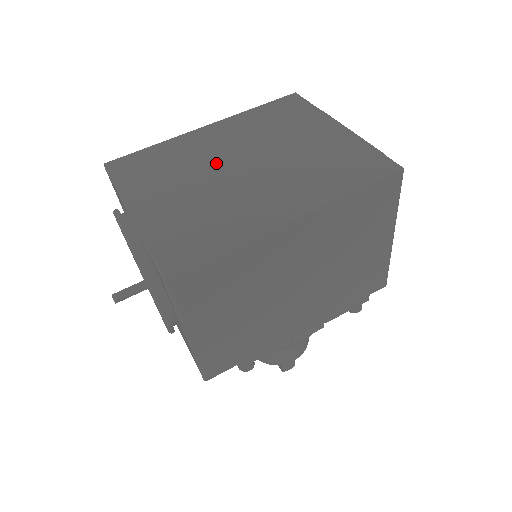
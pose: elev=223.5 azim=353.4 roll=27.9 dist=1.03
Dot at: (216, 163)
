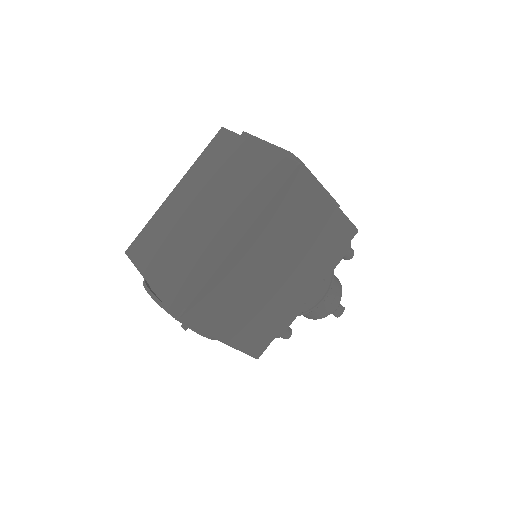
Dot at: (186, 219)
